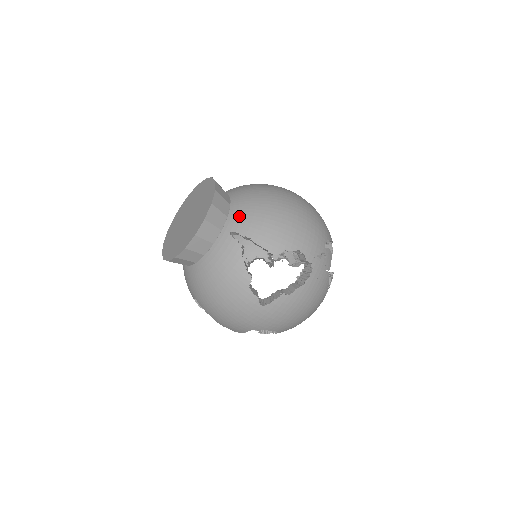
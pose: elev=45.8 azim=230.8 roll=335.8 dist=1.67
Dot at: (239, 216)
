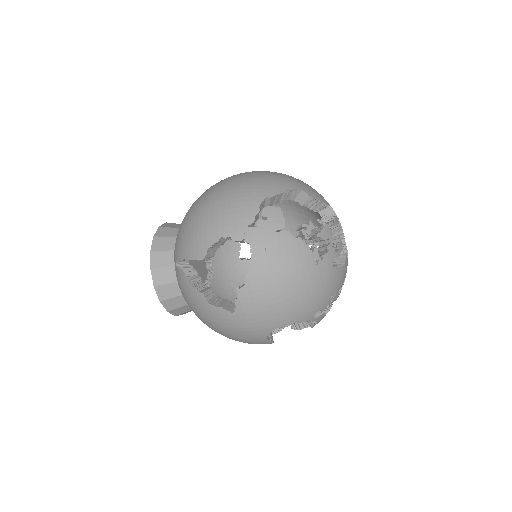
Dot at: (176, 244)
